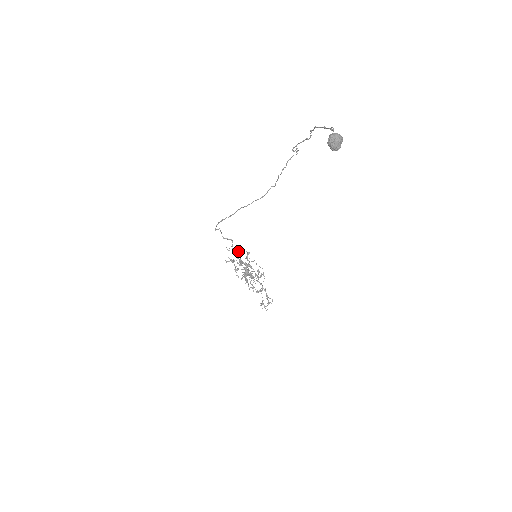
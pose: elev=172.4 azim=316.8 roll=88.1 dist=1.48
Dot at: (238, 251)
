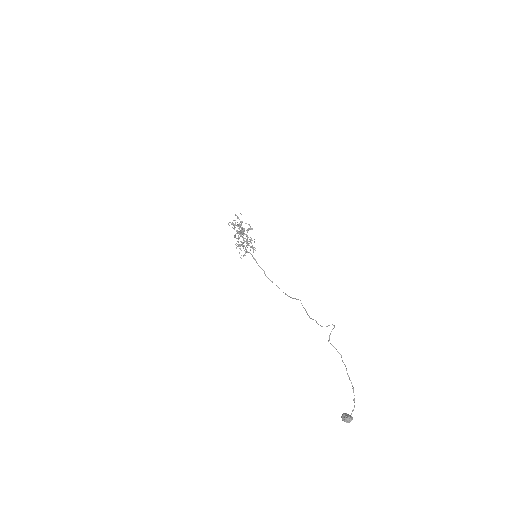
Dot at: occluded
